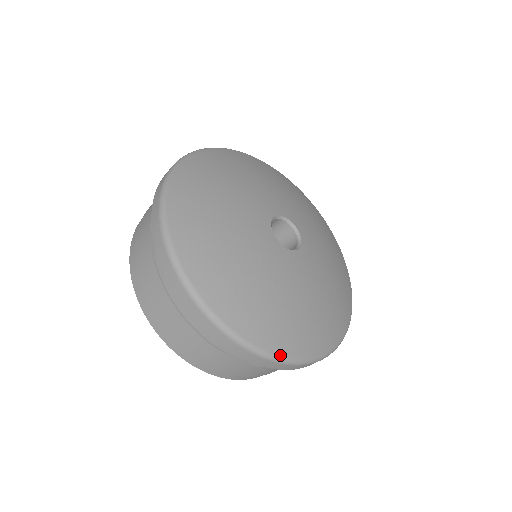
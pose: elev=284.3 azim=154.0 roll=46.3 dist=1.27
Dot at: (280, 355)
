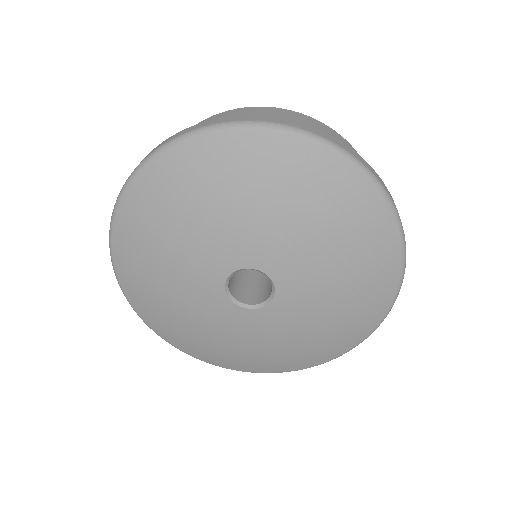
Dot at: (333, 358)
